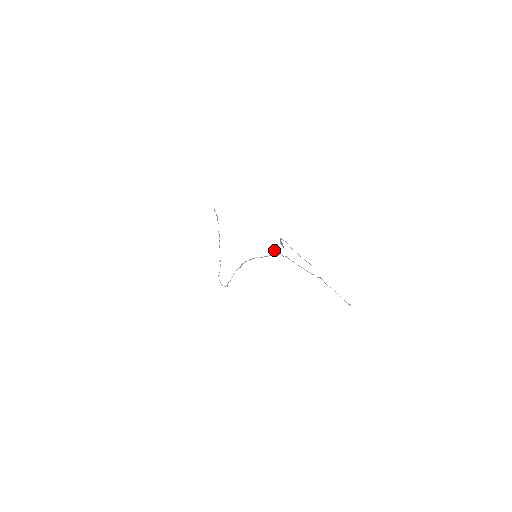
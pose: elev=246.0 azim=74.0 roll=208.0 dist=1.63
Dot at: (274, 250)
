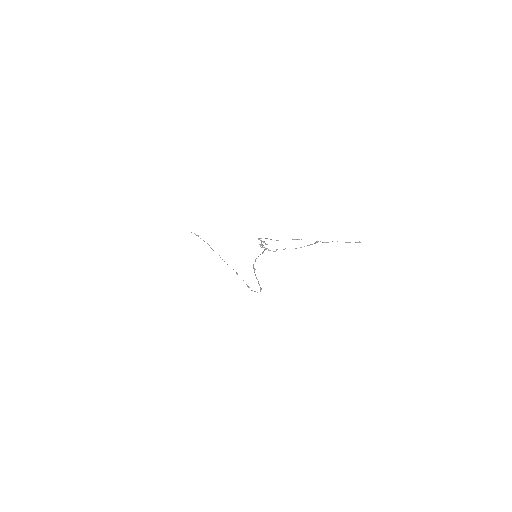
Dot at: occluded
